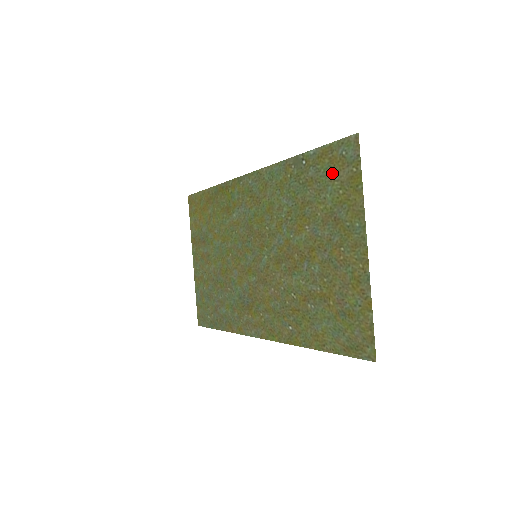
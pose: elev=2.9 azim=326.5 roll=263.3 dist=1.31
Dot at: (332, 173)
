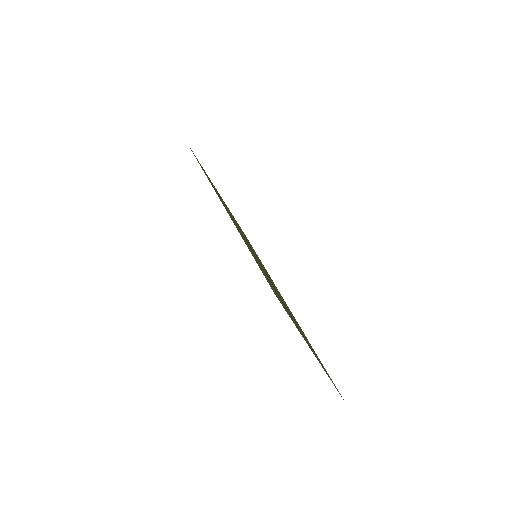
Dot at: occluded
